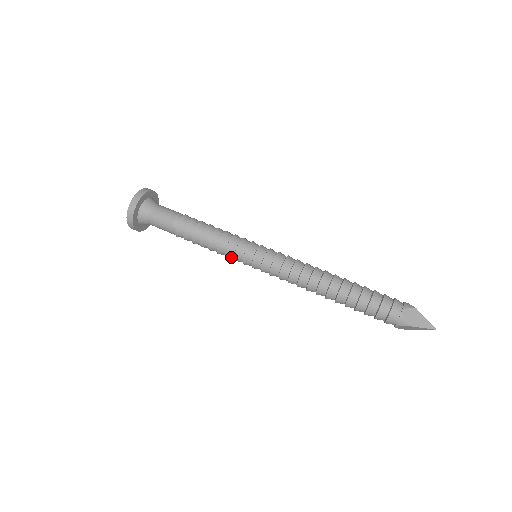
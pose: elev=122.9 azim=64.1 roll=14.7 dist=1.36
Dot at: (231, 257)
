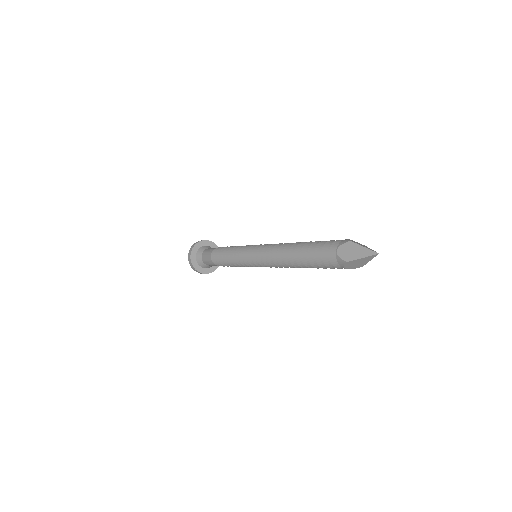
Dot at: (238, 253)
